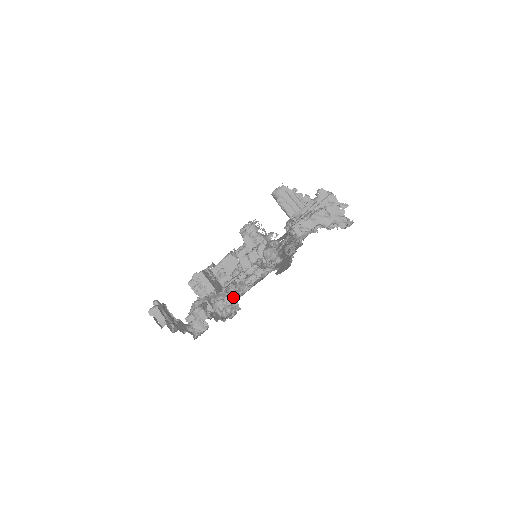
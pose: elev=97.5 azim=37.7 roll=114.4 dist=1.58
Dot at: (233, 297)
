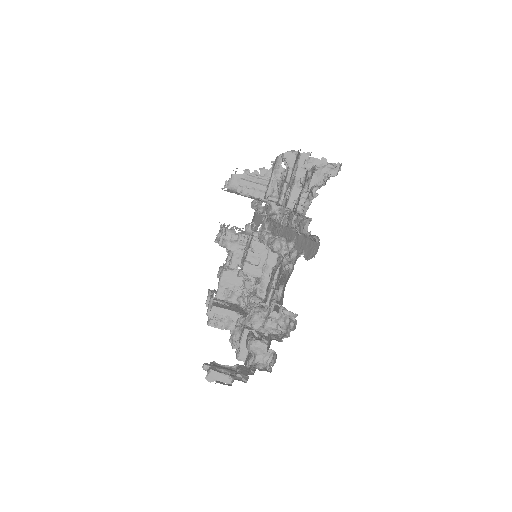
Dot at: (265, 308)
